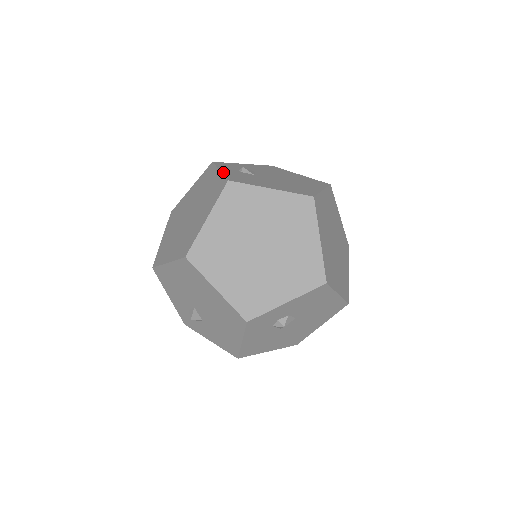
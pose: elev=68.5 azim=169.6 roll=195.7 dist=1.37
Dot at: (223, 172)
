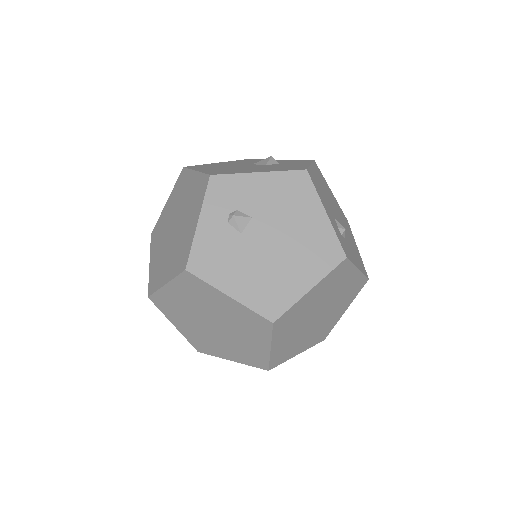
Dot at: (198, 231)
